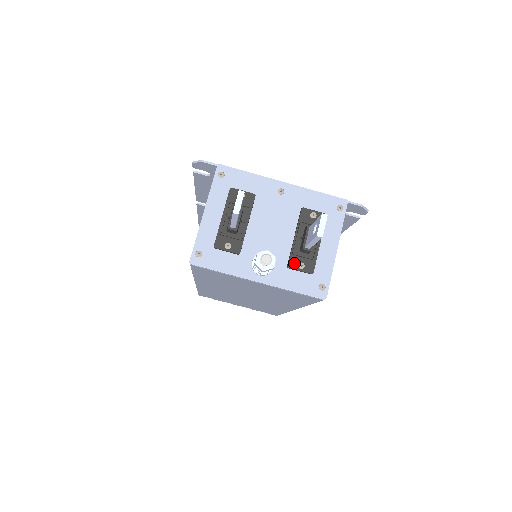
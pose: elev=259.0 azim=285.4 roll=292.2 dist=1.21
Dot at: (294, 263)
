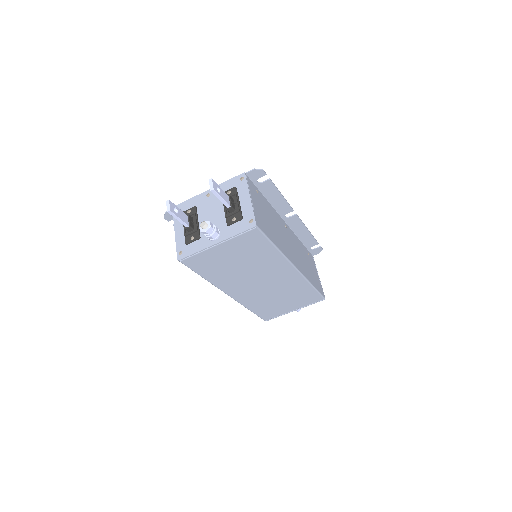
Dot at: (229, 221)
